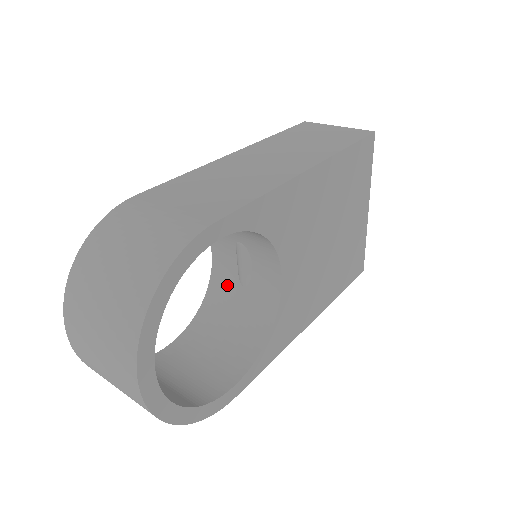
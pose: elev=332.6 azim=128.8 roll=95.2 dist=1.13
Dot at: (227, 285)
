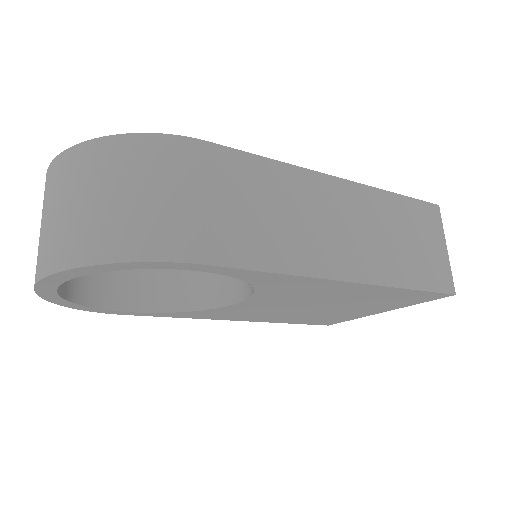
Dot at: occluded
